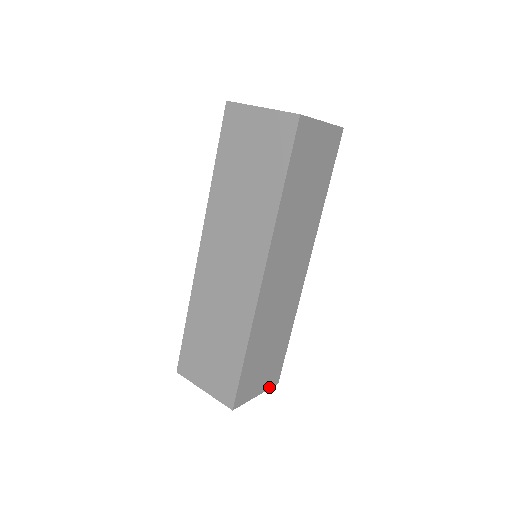
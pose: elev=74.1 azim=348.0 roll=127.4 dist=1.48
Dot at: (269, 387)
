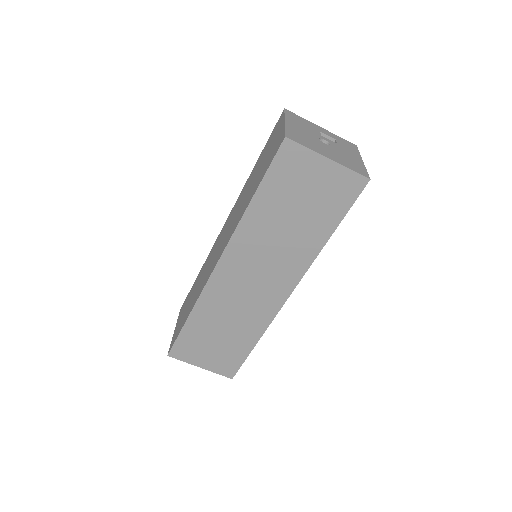
Dot at: occluded
